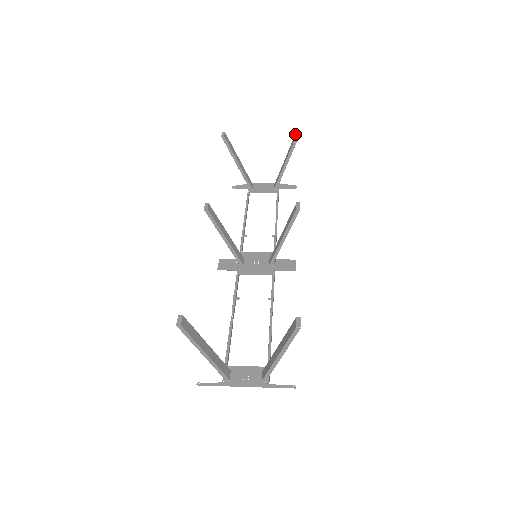
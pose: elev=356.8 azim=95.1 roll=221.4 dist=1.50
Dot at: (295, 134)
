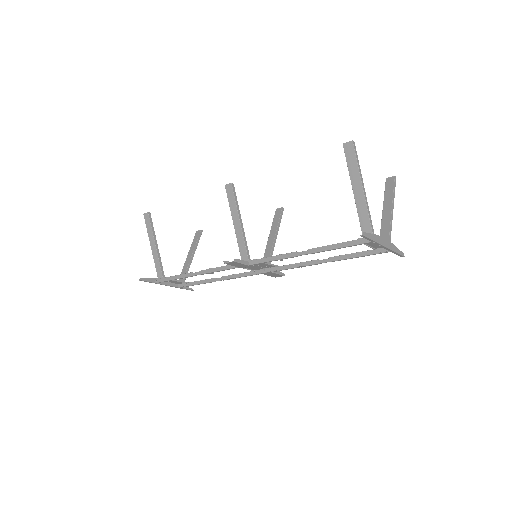
Dot at: (196, 233)
